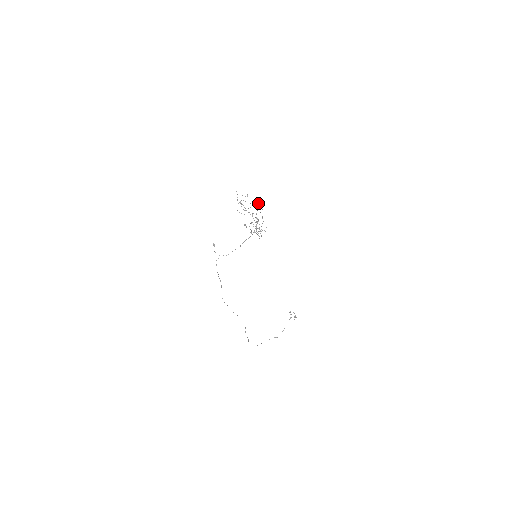
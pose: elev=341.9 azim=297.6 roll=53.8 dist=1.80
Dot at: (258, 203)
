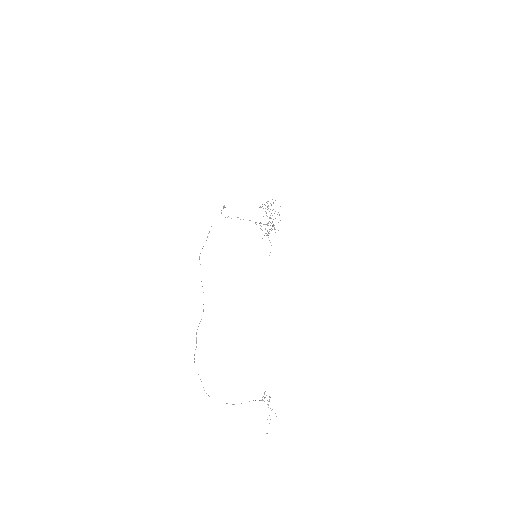
Dot at: occluded
